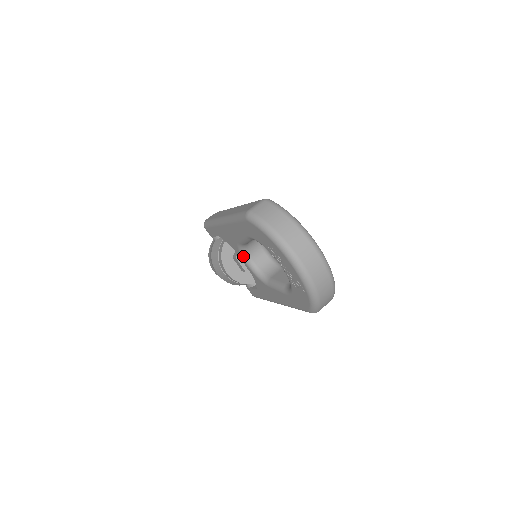
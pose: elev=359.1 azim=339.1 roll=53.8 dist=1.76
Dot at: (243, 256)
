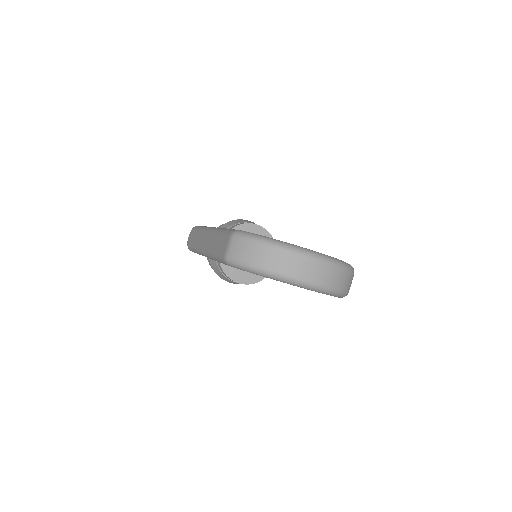
Dot at: occluded
